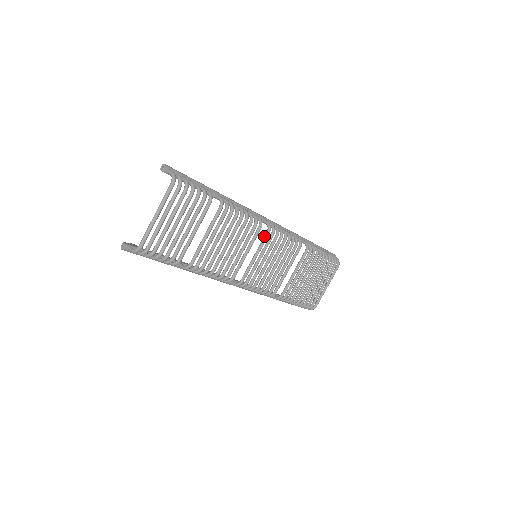
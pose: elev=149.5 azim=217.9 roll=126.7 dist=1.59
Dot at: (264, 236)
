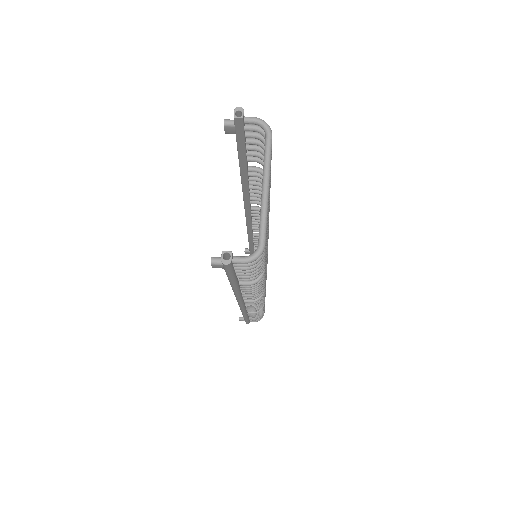
Dot at: occluded
